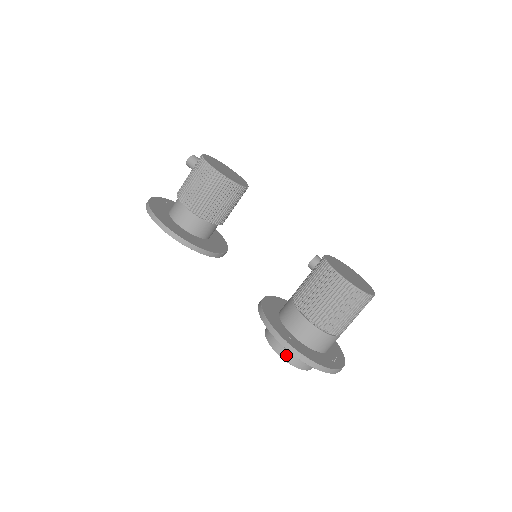
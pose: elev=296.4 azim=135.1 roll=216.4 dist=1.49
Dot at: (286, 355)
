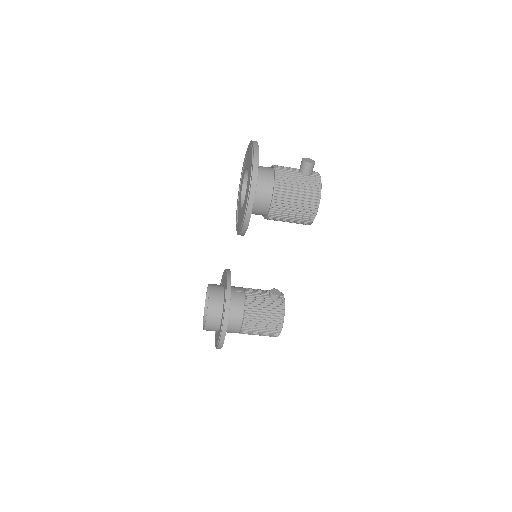
Dot at: (209, 326)
